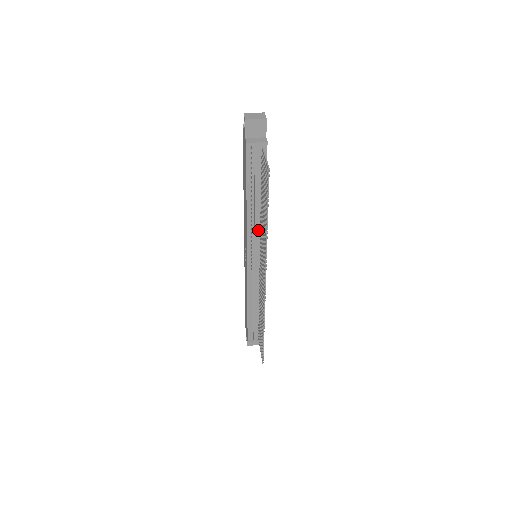
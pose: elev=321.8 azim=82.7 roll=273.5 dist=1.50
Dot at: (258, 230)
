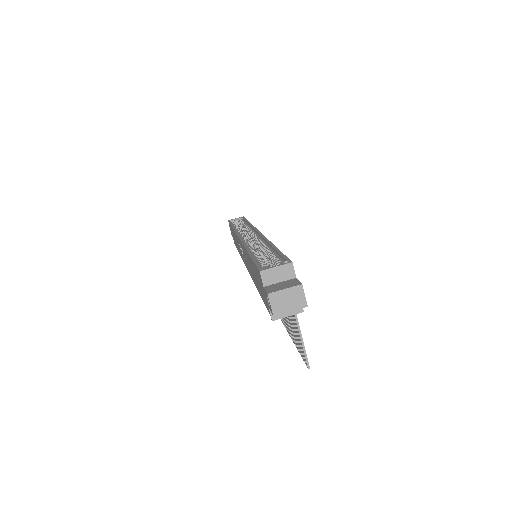
Dot at: occluded
